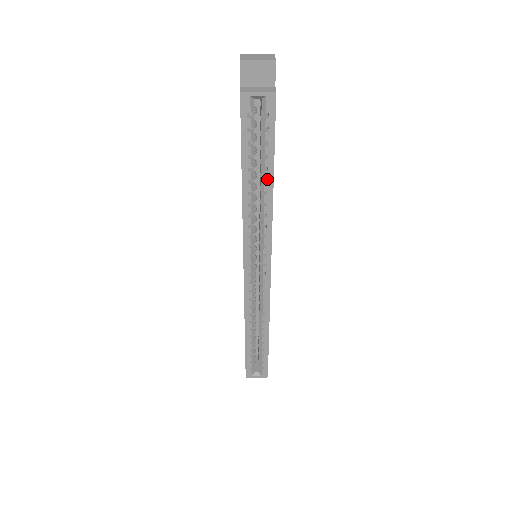
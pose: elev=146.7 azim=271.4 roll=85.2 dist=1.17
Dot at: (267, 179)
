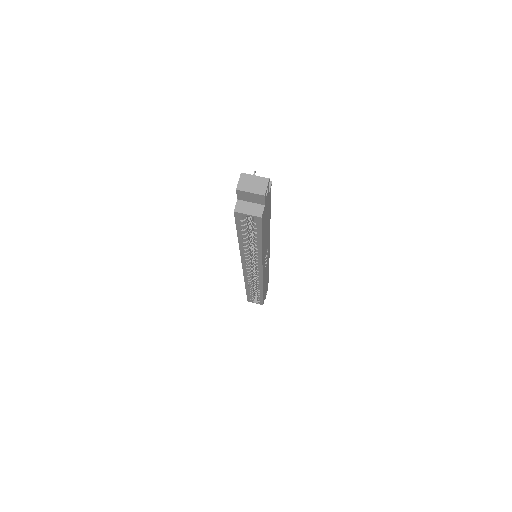
Dot at: (257, 244)
